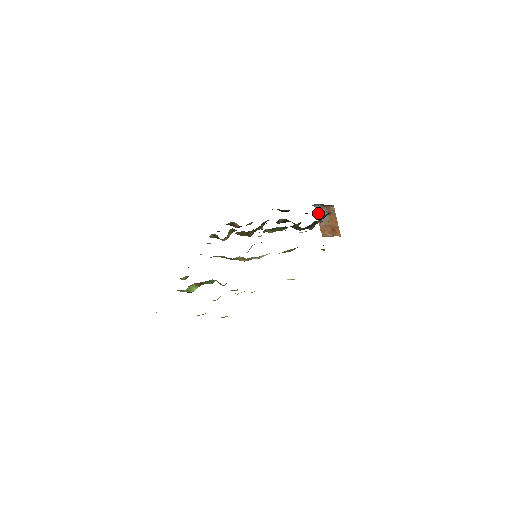
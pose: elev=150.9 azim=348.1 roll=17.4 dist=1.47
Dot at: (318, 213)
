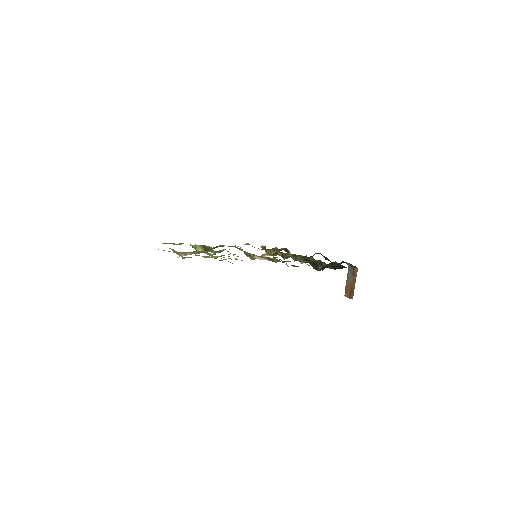
Dot at: (348, 272)
